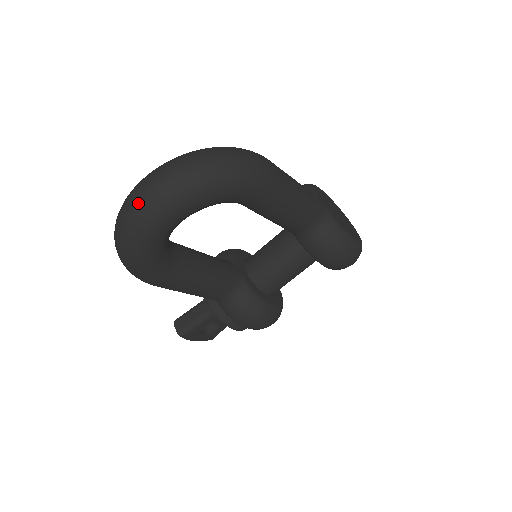
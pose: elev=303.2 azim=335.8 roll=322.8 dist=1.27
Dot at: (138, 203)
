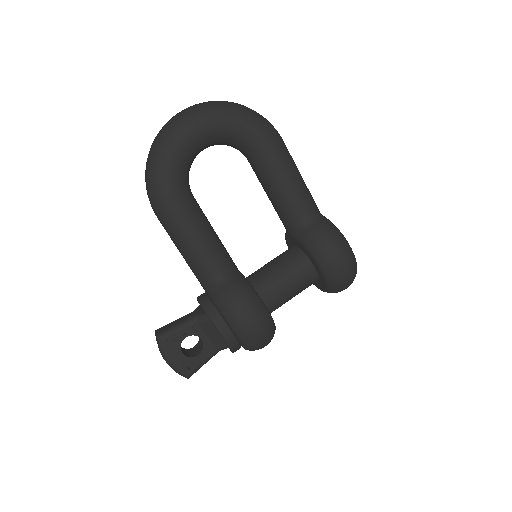
Dot at: (181, 112)
